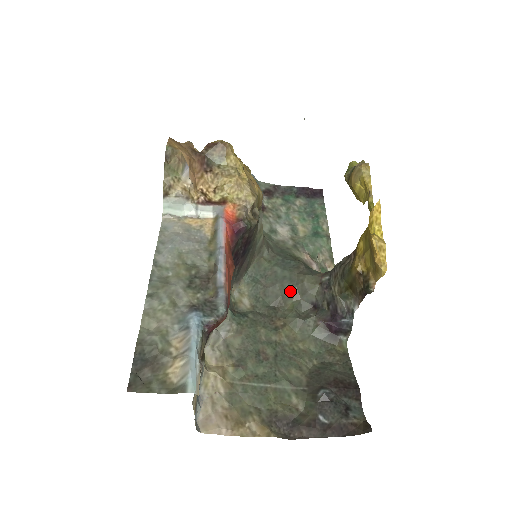
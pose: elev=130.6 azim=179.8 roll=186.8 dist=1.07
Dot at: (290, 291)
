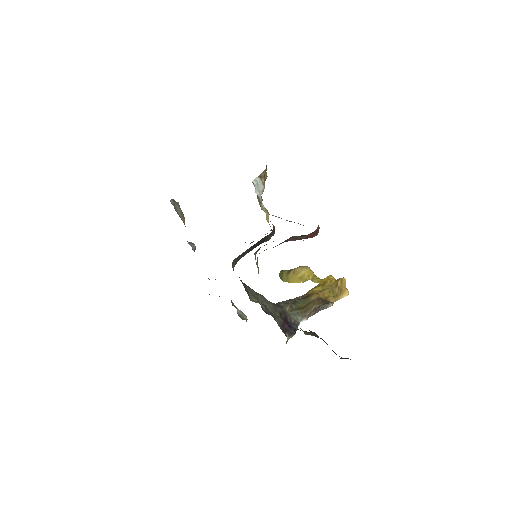
Dot at: (255, 295)
